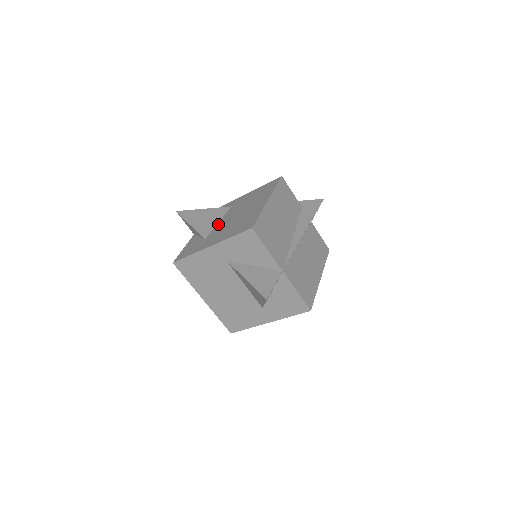
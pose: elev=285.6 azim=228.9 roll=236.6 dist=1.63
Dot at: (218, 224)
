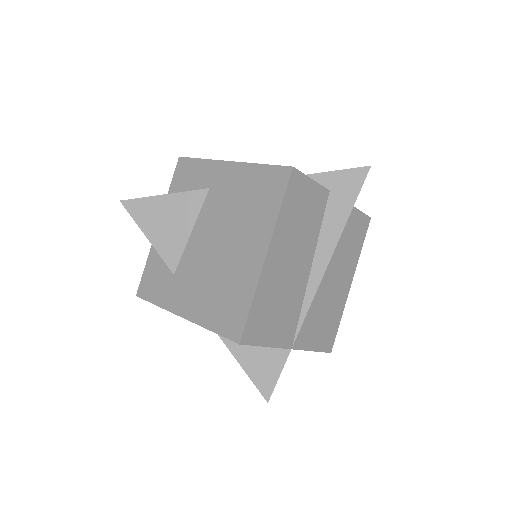
Dot at: (190, 241)
